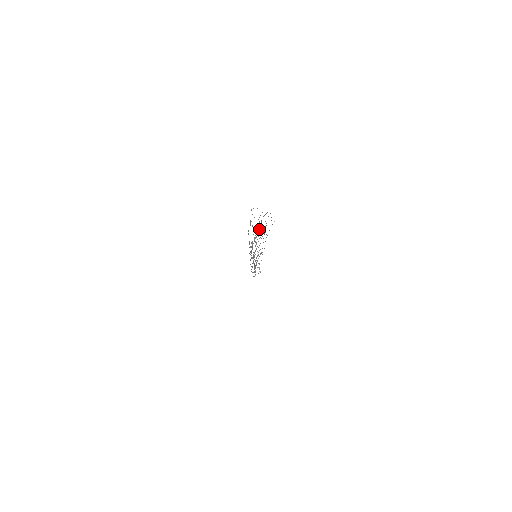
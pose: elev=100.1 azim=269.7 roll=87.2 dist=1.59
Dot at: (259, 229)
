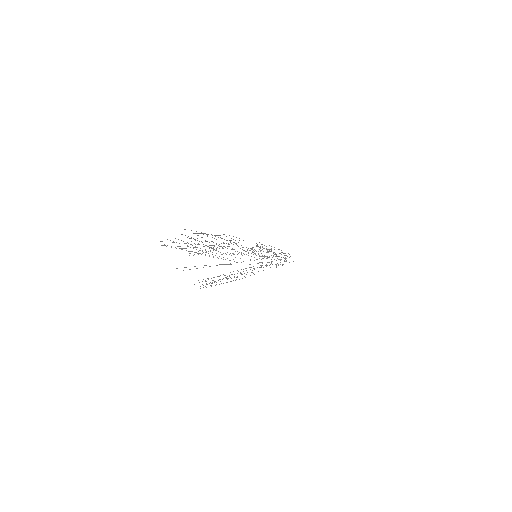
Dot at: occluded
